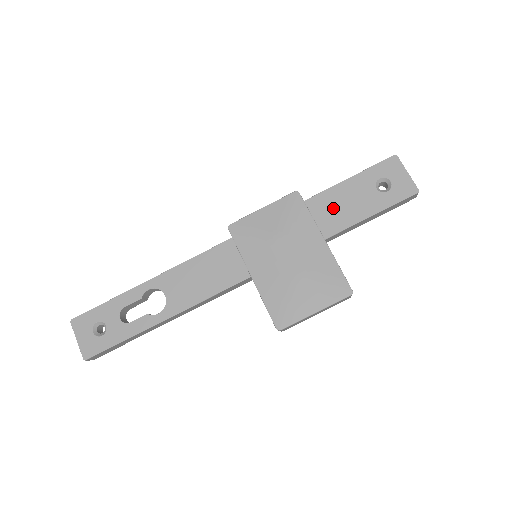
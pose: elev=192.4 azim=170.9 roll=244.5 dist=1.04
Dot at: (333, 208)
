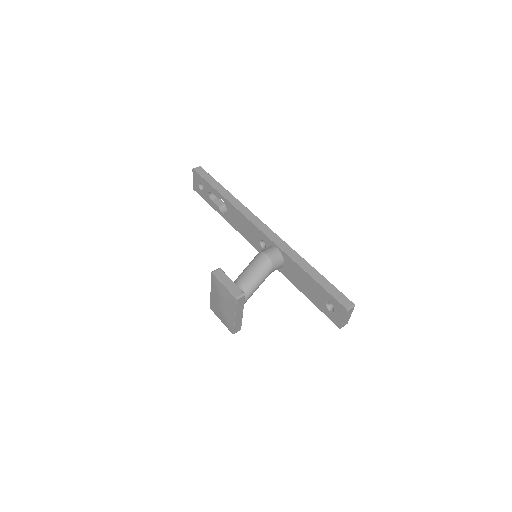
Dot at: (304, 282)
